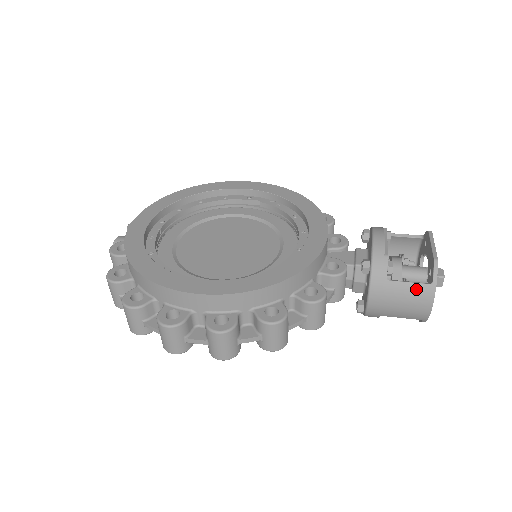
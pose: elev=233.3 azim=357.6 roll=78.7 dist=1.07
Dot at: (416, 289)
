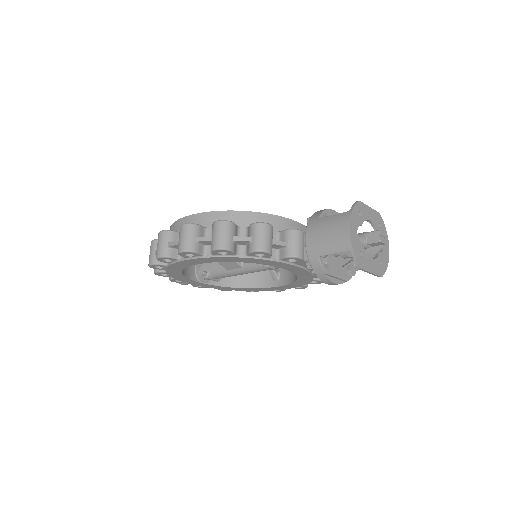
Dot at: (338, 217)
